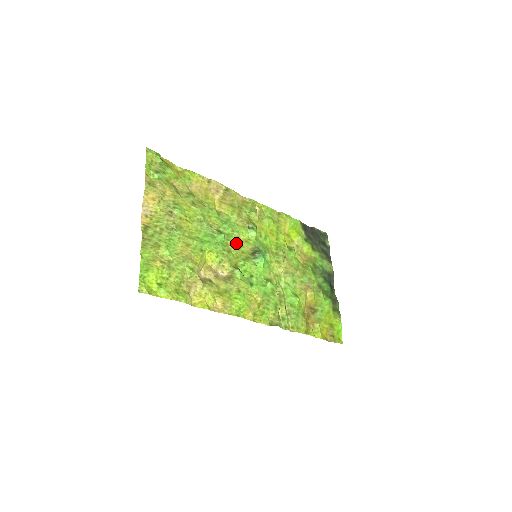
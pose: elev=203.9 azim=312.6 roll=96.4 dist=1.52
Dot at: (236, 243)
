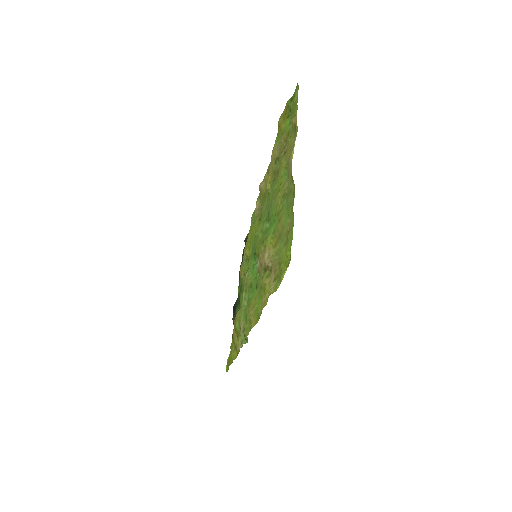
Dot at: (260, 234)
